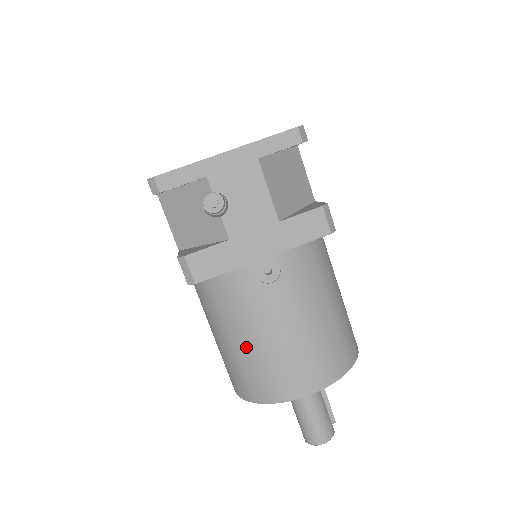
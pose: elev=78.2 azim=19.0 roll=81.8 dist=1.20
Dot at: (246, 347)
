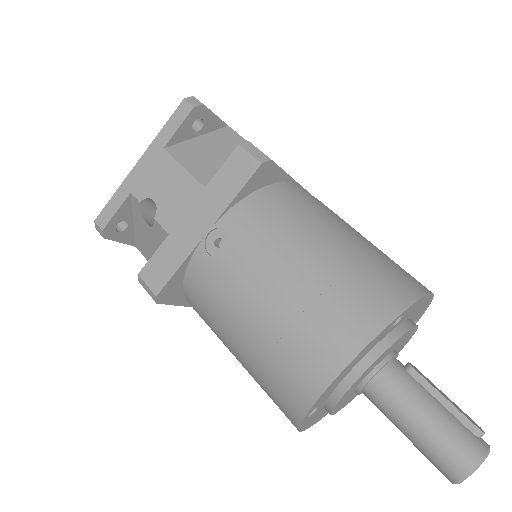
Dot at: (245, 347)
